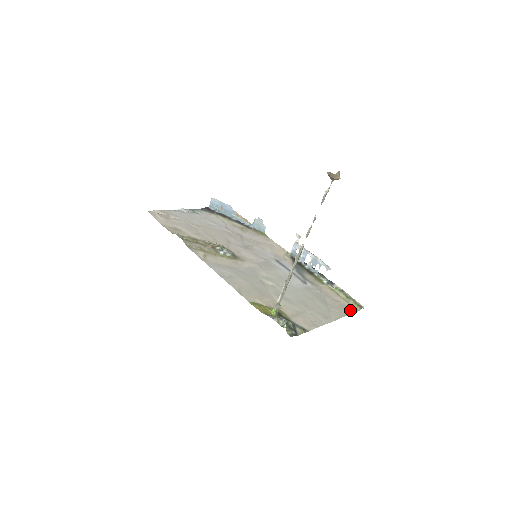
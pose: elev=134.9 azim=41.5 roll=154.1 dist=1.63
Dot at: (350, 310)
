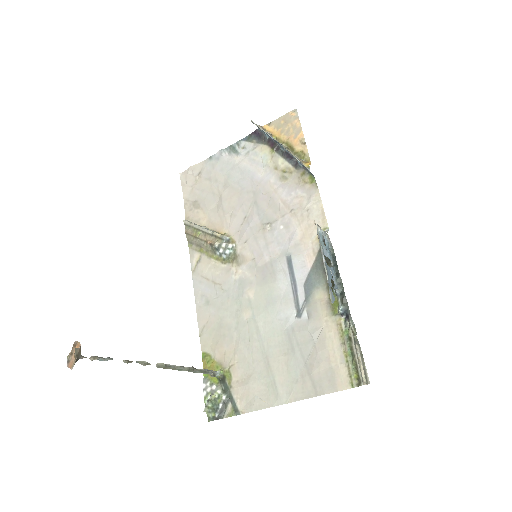
Dot at: (335, 384)
